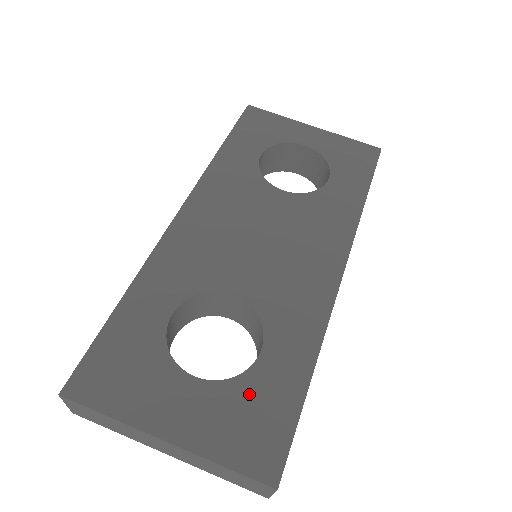
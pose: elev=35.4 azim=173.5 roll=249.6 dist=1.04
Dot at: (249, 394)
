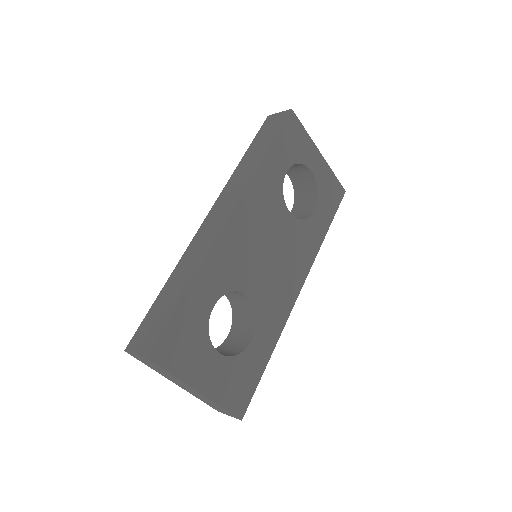
Dot at: (241, 367)
